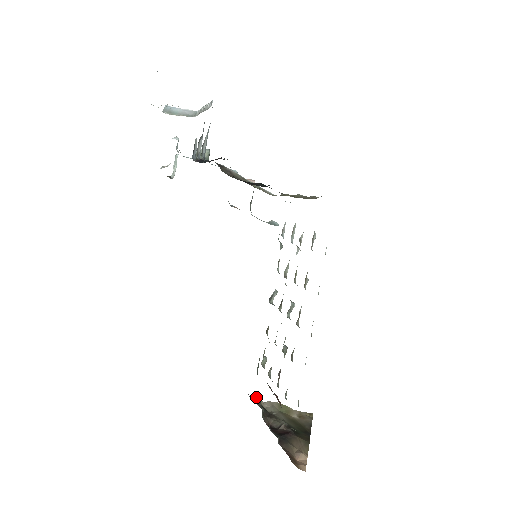
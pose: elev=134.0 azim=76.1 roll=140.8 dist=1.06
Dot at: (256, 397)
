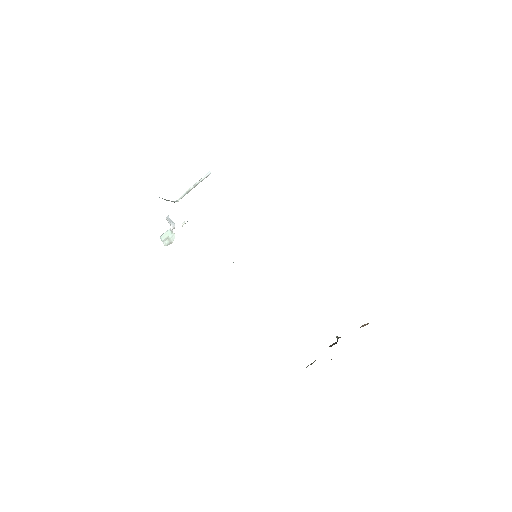
Dot at: occluded
